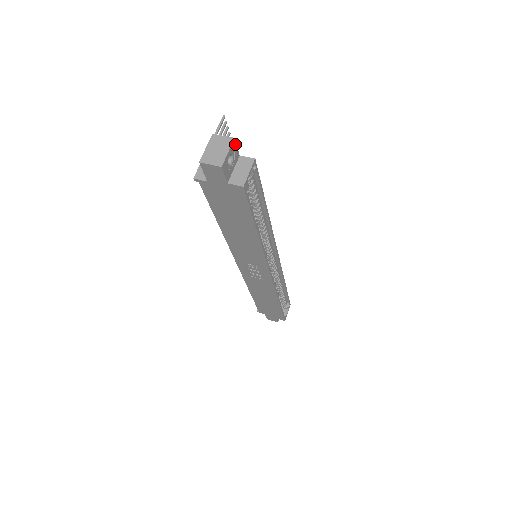
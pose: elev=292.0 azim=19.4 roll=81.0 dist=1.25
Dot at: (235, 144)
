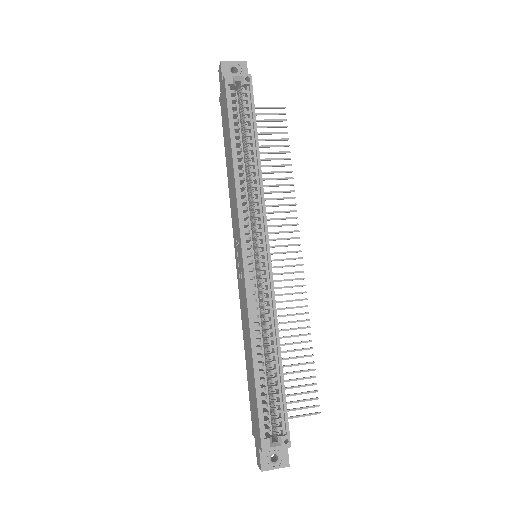
Dot at: (246, 67)
